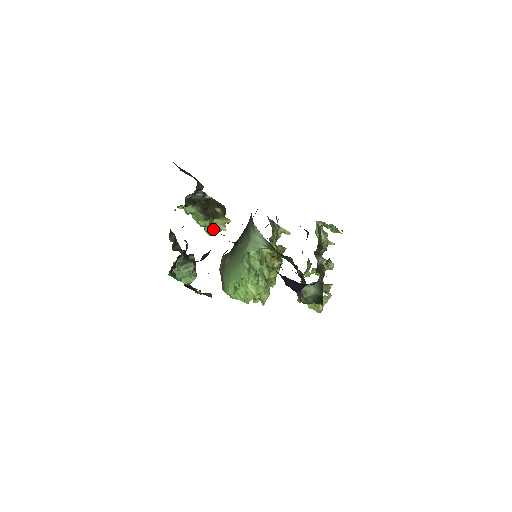
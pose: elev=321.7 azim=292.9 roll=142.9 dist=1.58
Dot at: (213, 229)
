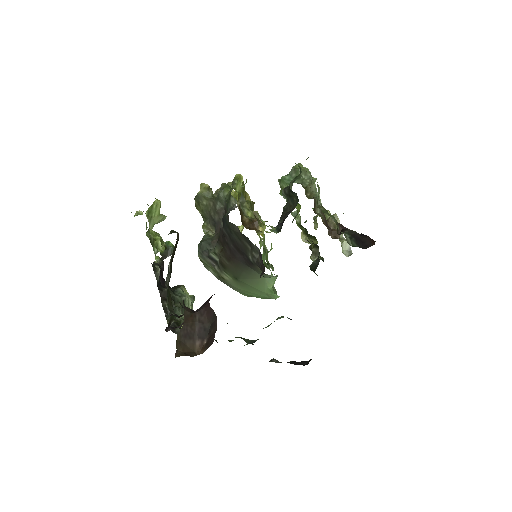
Dot at: (146, 223)
